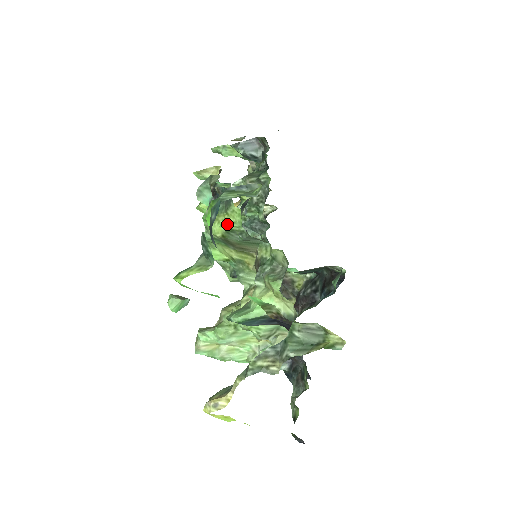
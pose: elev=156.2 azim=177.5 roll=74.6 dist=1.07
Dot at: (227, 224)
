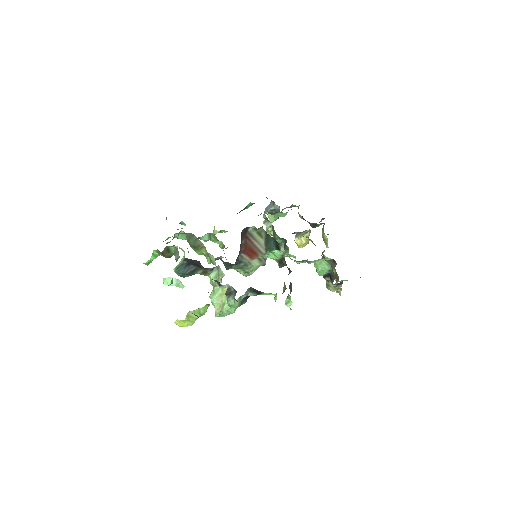
Dot at: occluded
